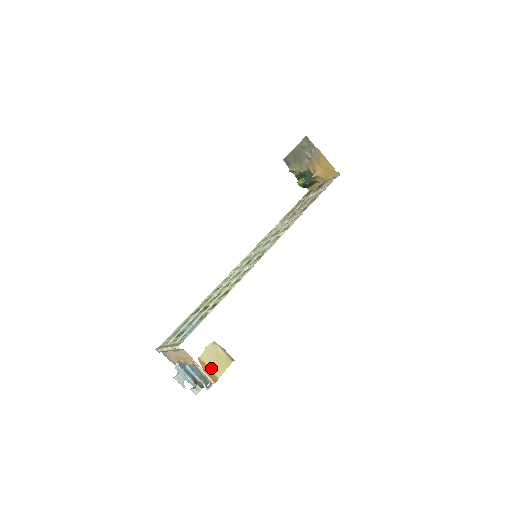
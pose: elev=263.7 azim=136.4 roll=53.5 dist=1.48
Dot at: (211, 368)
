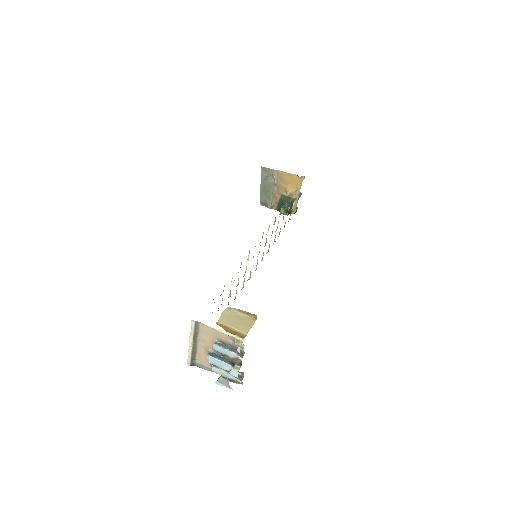
Dot at: (234, 328)
